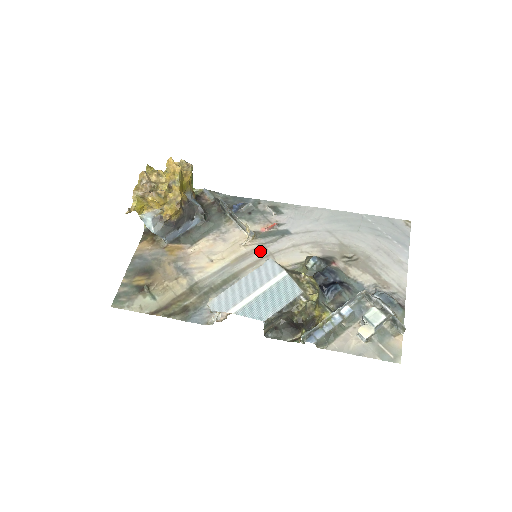
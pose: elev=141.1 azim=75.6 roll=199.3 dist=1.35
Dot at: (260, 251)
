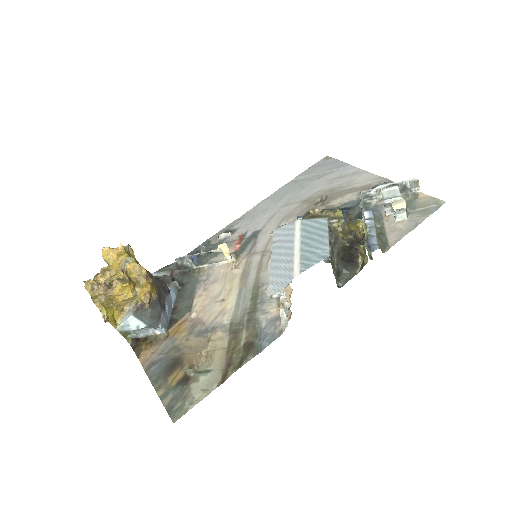
Dot at: (253, 258)
